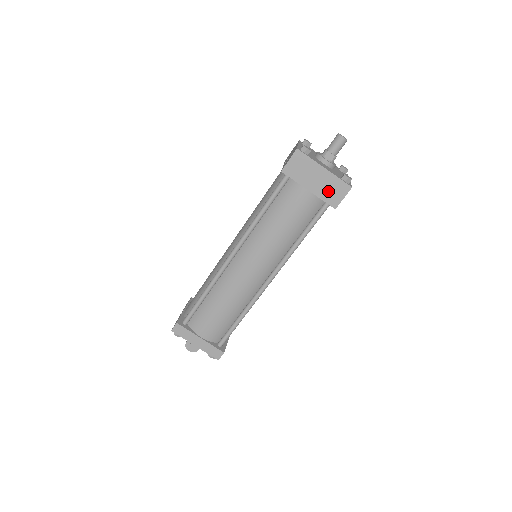
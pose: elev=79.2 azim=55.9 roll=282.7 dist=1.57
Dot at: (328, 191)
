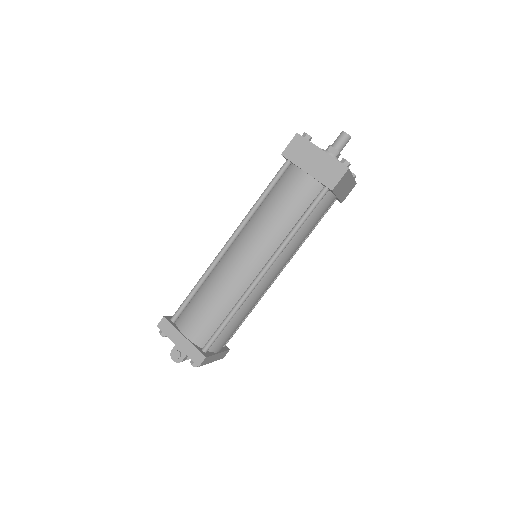
Dot at: (325, 172)
